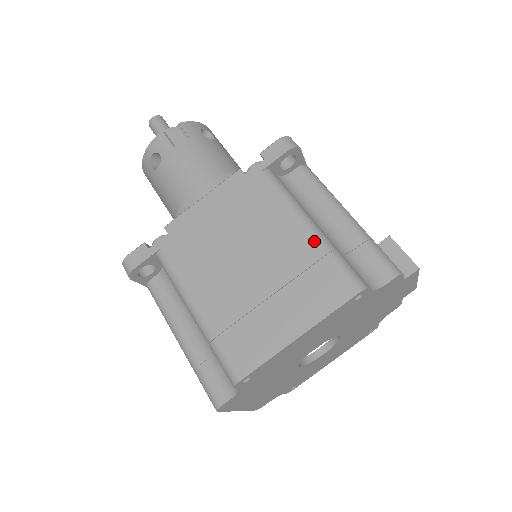
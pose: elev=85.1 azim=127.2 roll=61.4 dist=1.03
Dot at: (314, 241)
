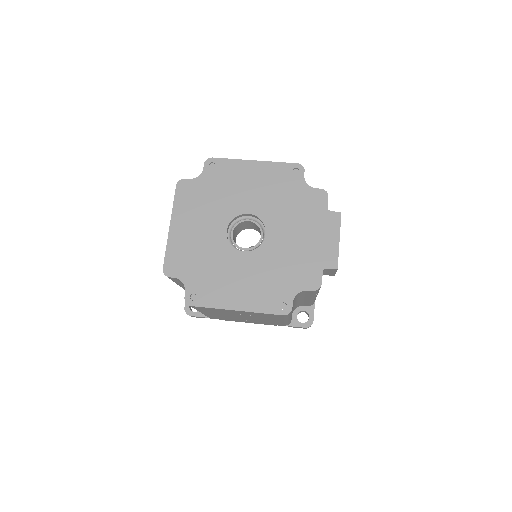
Dot at: occluded
